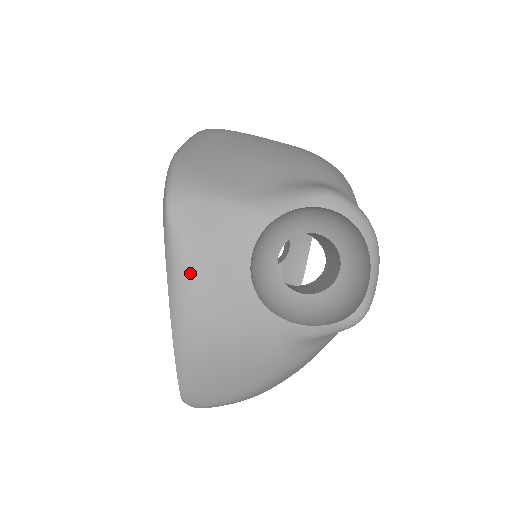
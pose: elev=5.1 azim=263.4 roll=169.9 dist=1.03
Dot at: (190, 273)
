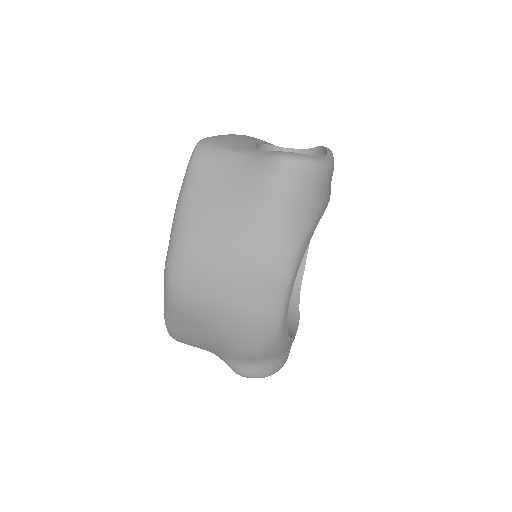
Dot at: occluded
